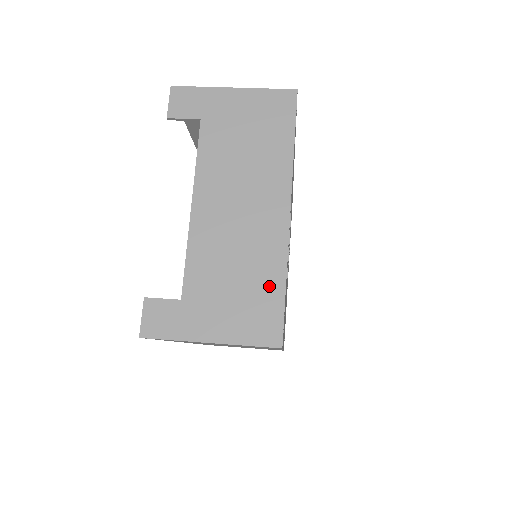
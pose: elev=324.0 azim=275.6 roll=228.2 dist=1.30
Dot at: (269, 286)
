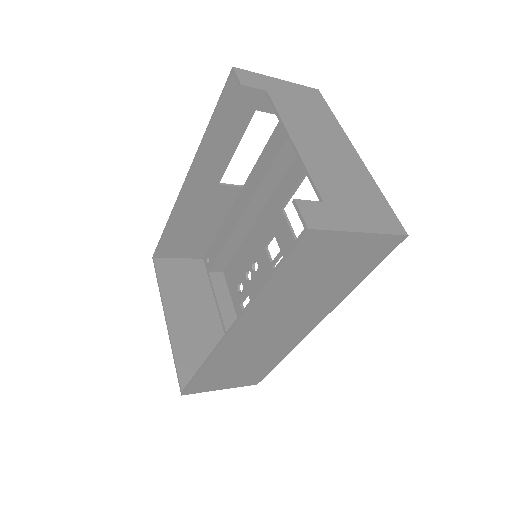
Dot at: (375, 196)
